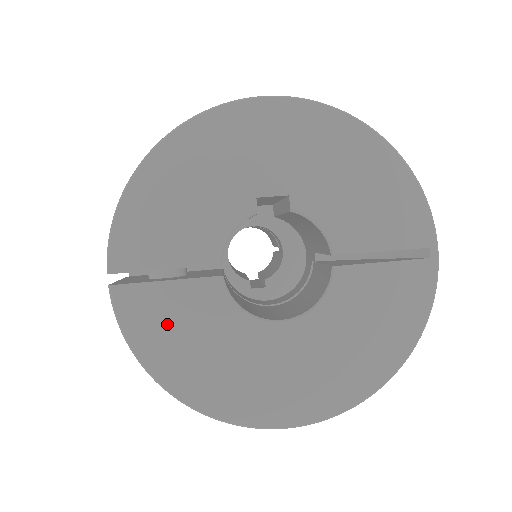
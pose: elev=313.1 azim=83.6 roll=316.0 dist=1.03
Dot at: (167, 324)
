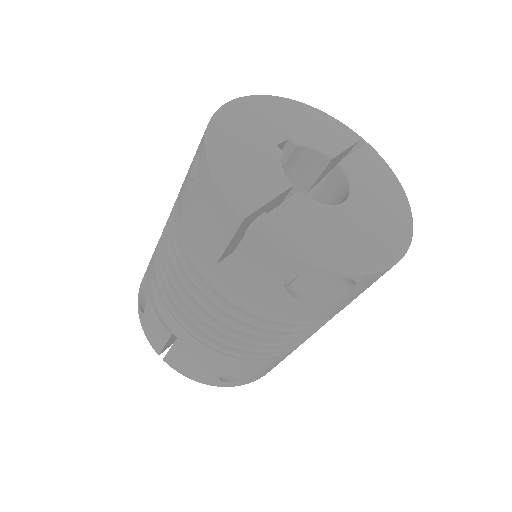
Dot at: (301, 231)
